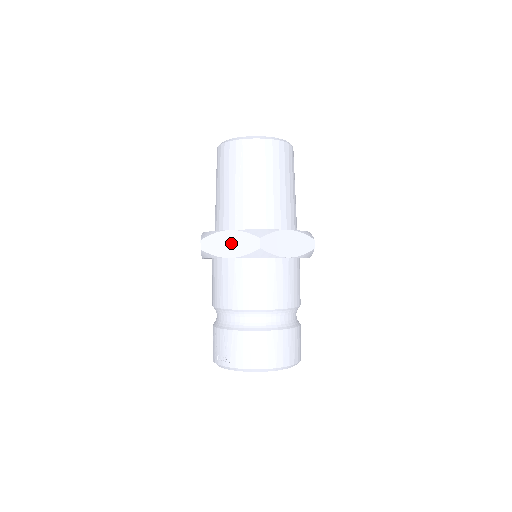
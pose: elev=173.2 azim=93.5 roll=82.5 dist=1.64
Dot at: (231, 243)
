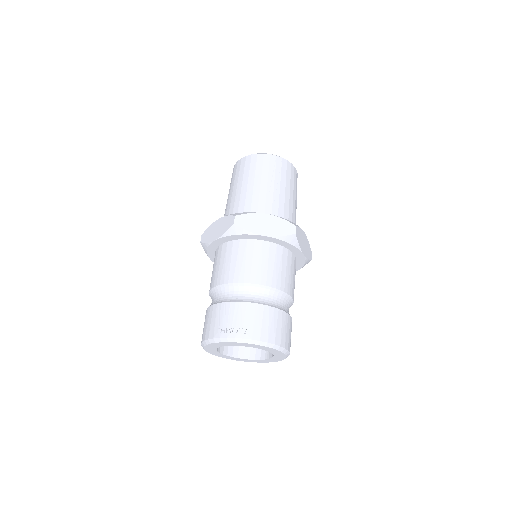
Dot at: (267, 224)
